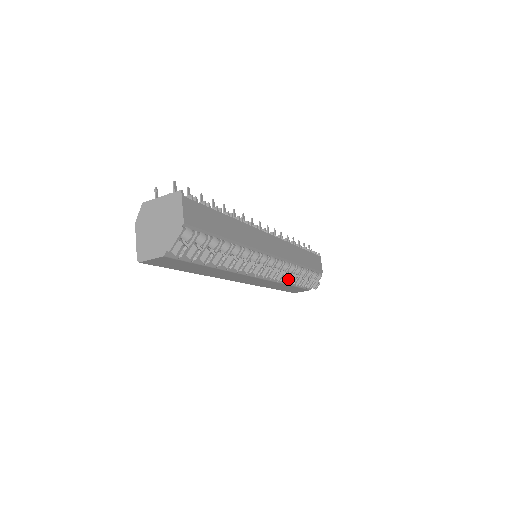
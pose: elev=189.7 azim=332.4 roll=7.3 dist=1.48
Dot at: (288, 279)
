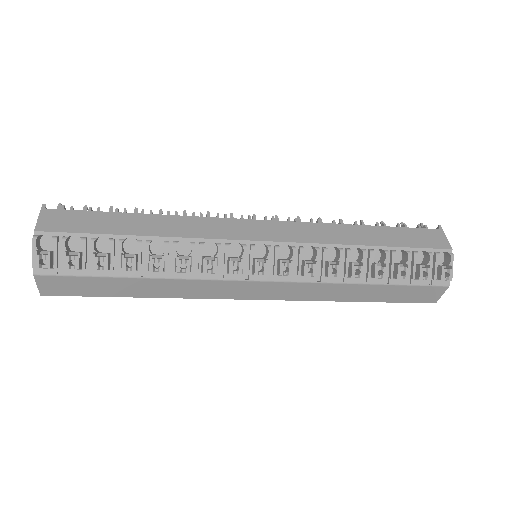
Dot at: (331, 271)
